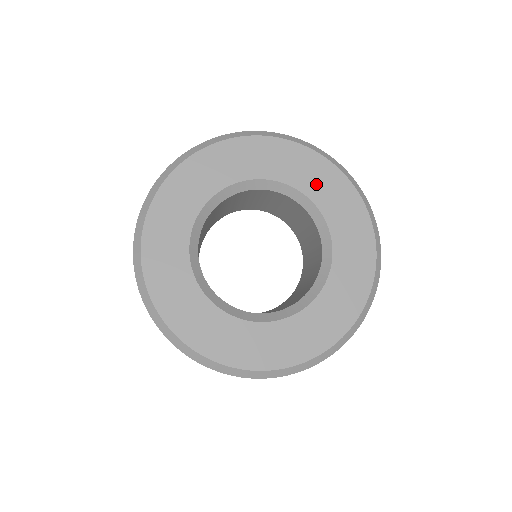
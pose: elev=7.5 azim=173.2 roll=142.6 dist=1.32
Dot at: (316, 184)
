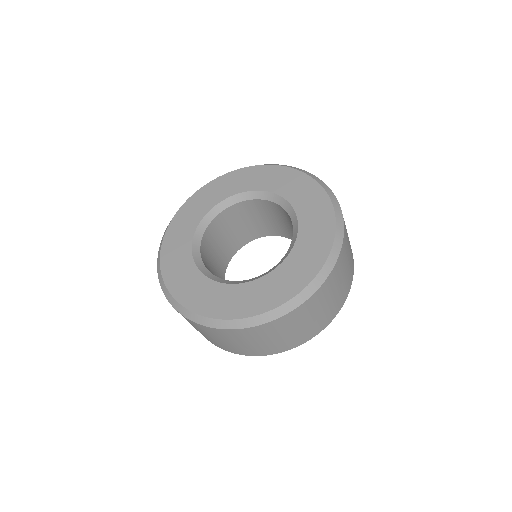
Dot at: (310, 213)
